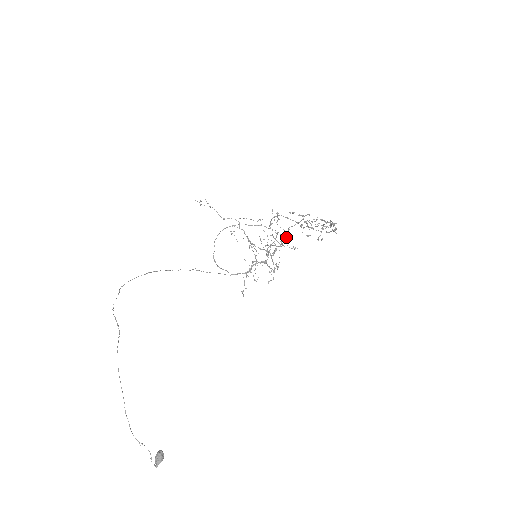
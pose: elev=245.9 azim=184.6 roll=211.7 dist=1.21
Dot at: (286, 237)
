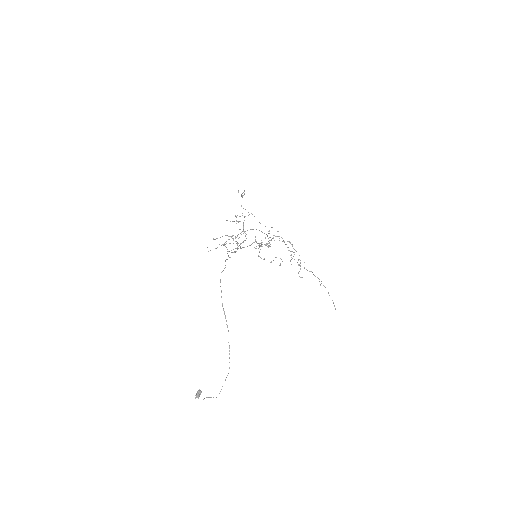
Dot at: occluded
